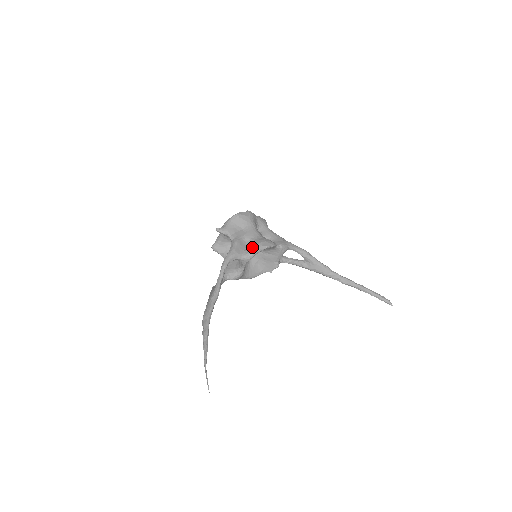
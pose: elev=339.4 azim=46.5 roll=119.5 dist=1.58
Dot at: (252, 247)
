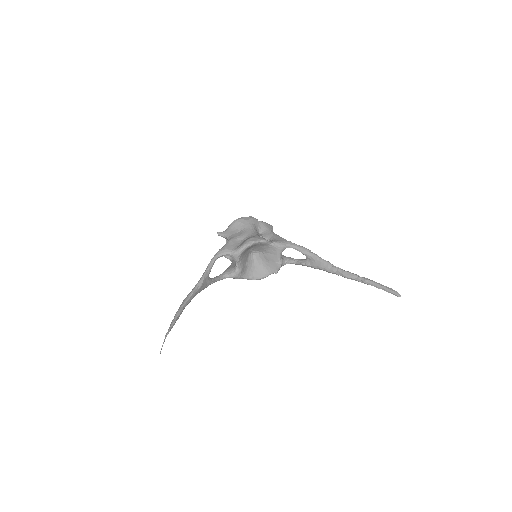
Dot at: (242, 243)
